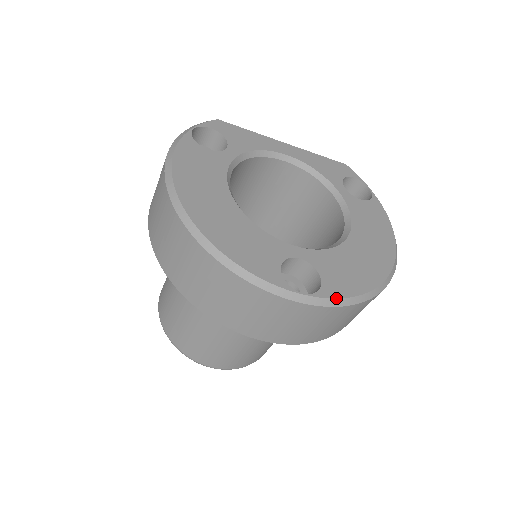
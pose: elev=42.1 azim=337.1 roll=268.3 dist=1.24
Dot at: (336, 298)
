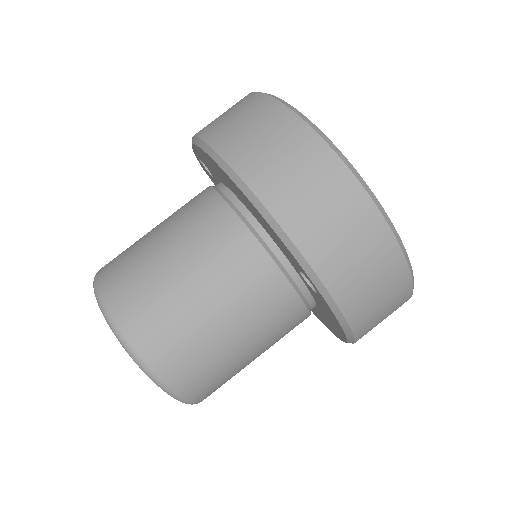
Dot at: occluded
